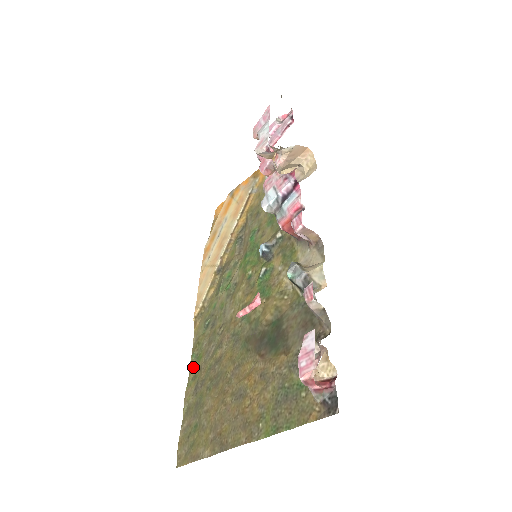
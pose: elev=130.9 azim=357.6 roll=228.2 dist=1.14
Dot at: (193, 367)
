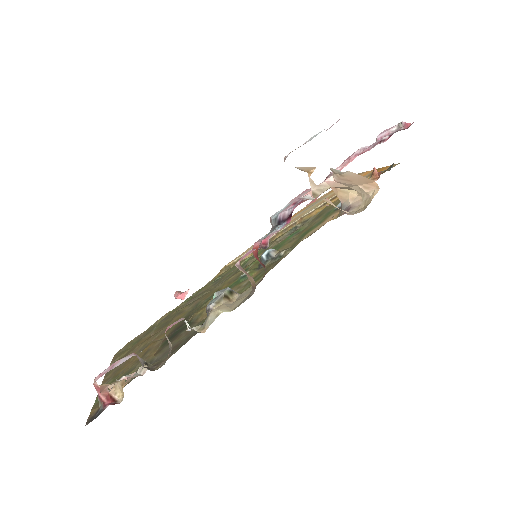
Dot at: (184, 302)
